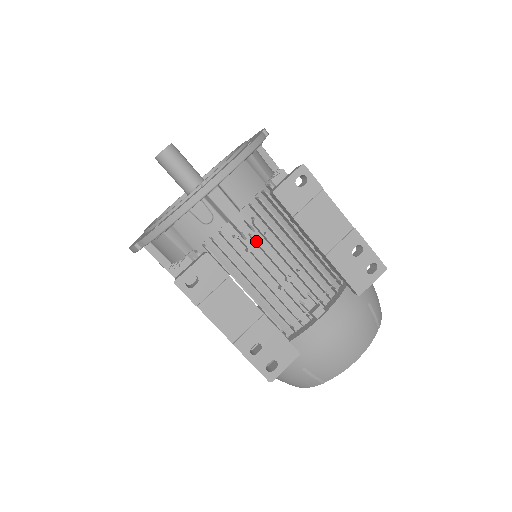
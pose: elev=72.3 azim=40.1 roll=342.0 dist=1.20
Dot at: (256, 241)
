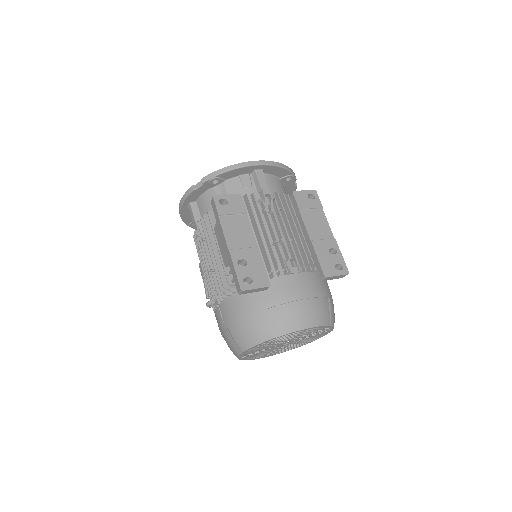
Dot at: (272, 208)
